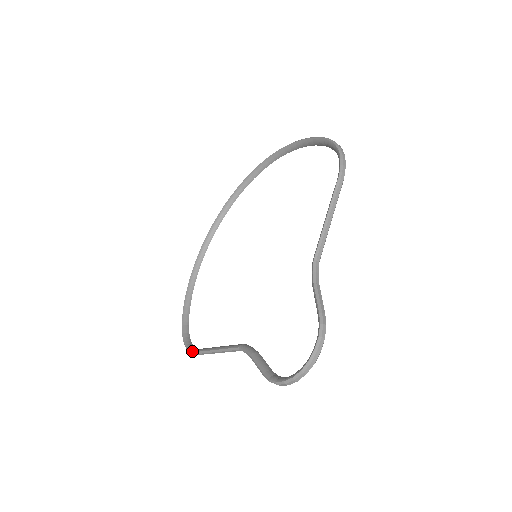
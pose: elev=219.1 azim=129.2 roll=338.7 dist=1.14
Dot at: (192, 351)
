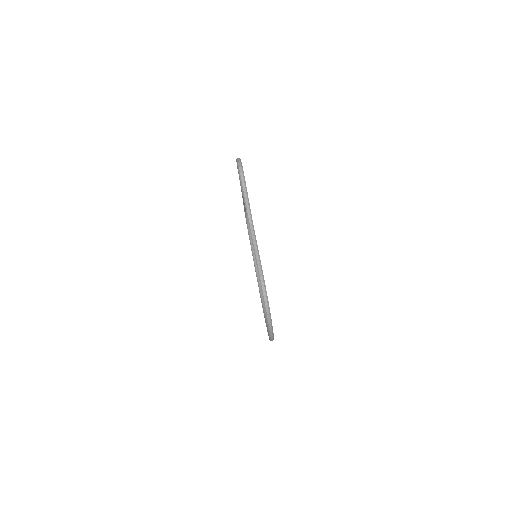
Dot at: (260, 284)
